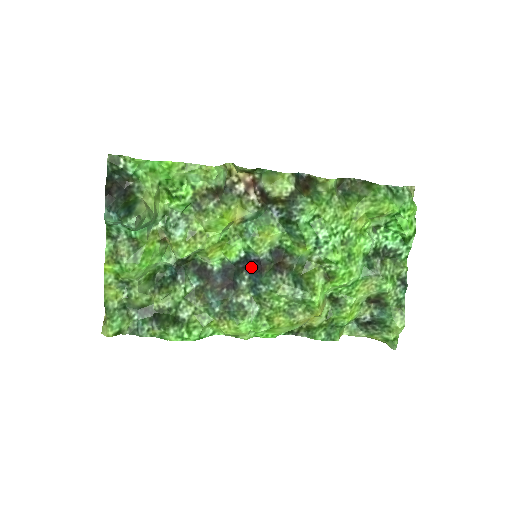
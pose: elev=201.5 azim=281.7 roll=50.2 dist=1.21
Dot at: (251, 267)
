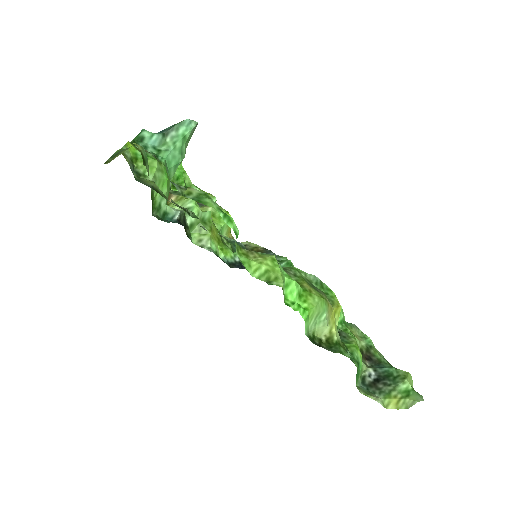
Dot at: occluded
